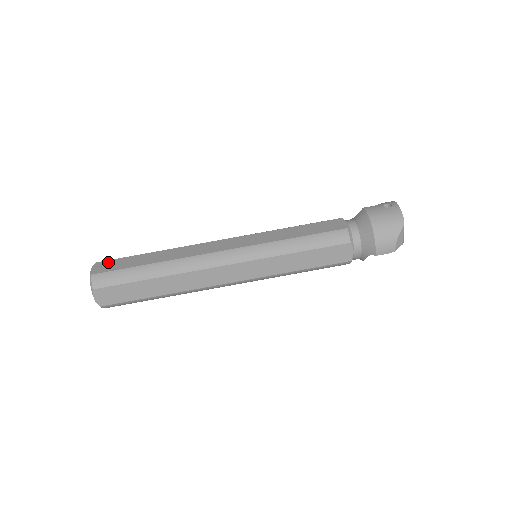
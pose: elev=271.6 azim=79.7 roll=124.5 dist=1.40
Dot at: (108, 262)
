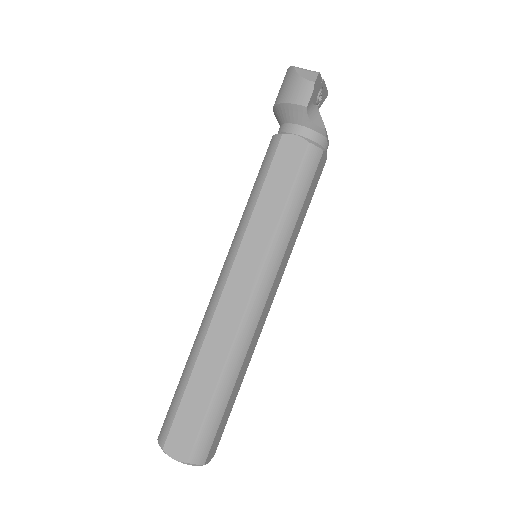
Dot at: occluded
